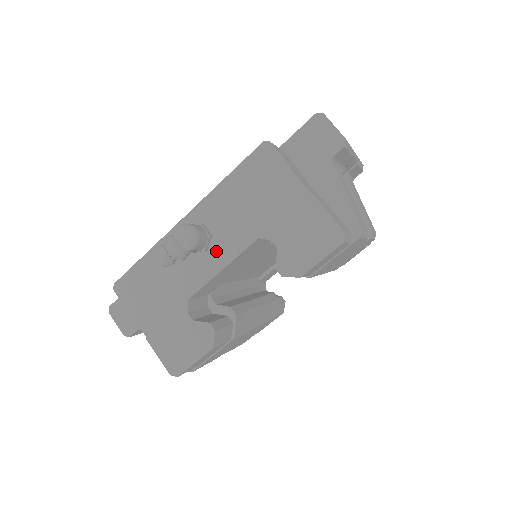
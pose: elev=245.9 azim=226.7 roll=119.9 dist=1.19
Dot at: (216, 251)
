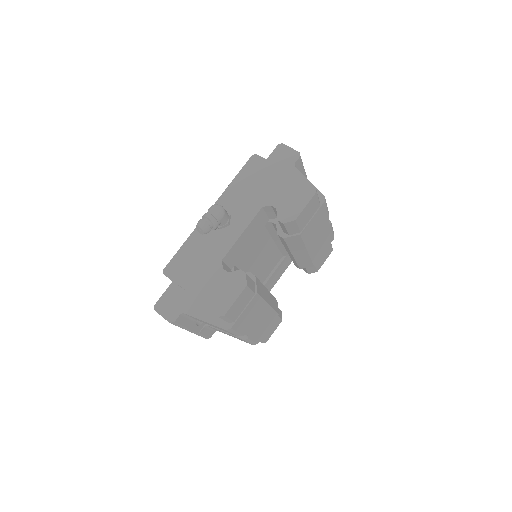
Dot at: (235, 223)
